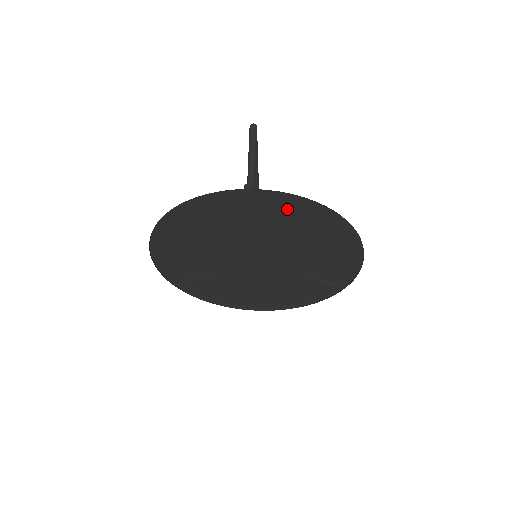
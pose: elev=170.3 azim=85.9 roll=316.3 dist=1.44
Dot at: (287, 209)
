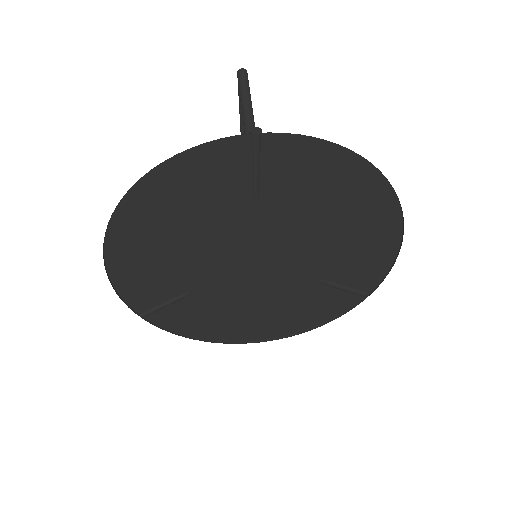
Dot at: (309, 167)
